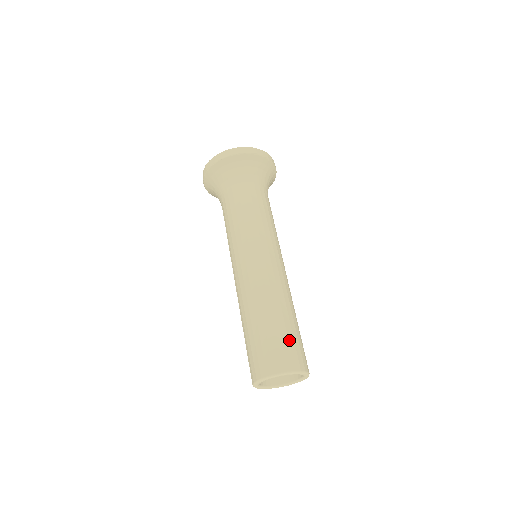
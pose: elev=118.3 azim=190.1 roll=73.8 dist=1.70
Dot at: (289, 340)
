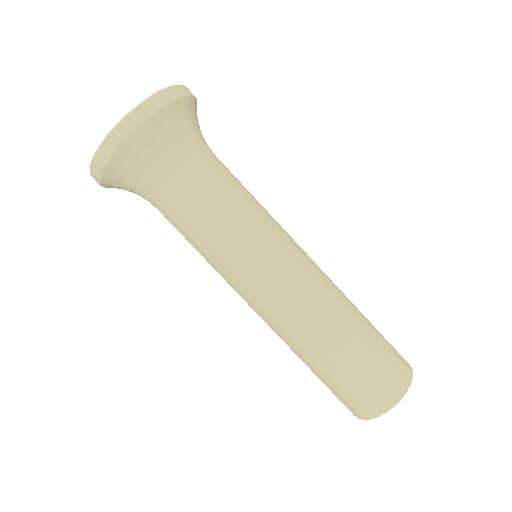
Dot at: (350, 386)
